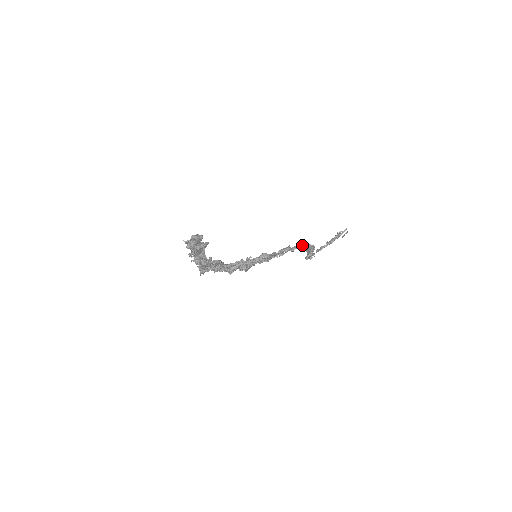
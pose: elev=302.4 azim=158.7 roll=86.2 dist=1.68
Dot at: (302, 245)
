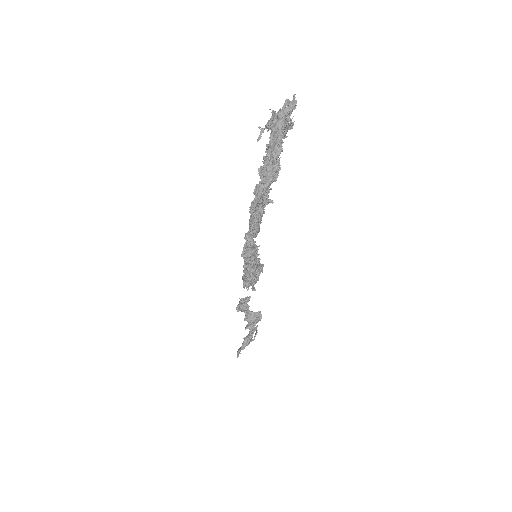
Dot at: (246, 312)
